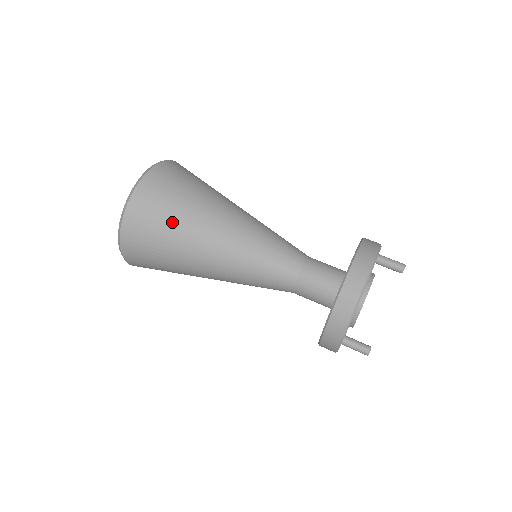
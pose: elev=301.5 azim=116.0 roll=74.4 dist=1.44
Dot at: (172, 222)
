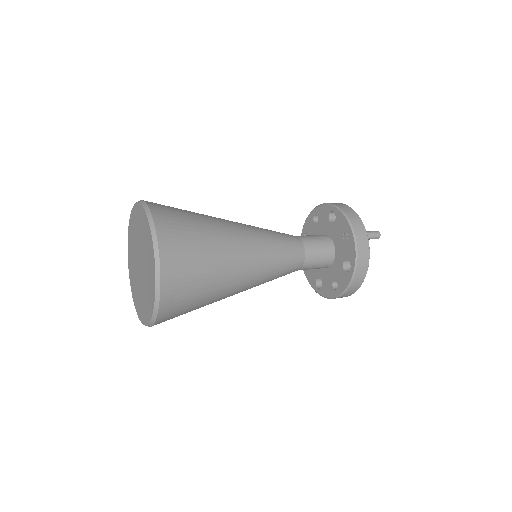
Dot at: occluded
